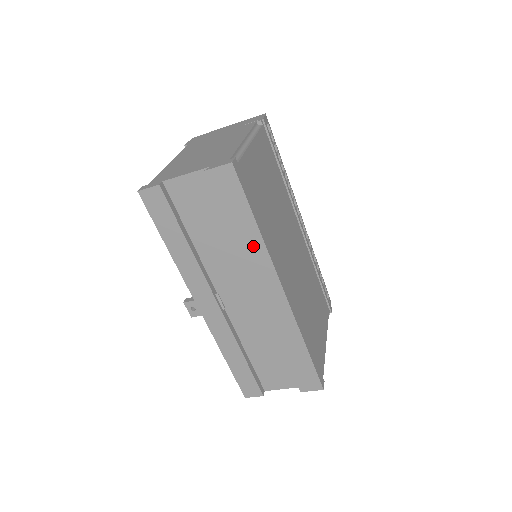
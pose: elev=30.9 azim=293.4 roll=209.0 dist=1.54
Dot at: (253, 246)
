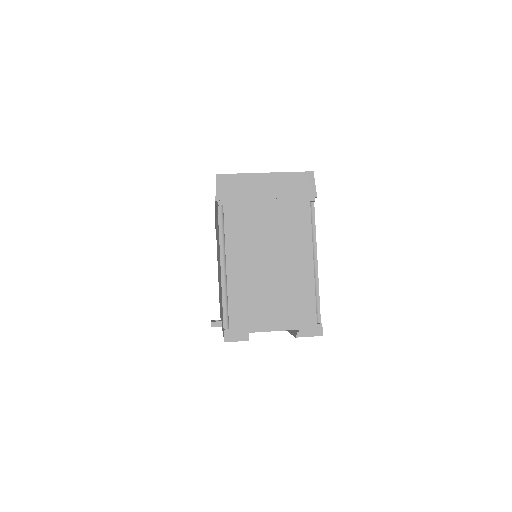
Dot at: occluded
